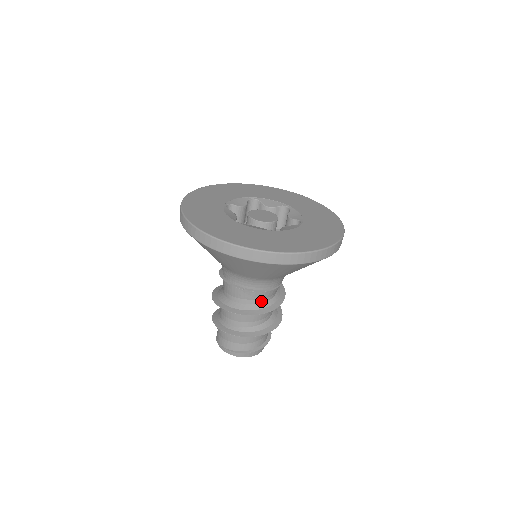
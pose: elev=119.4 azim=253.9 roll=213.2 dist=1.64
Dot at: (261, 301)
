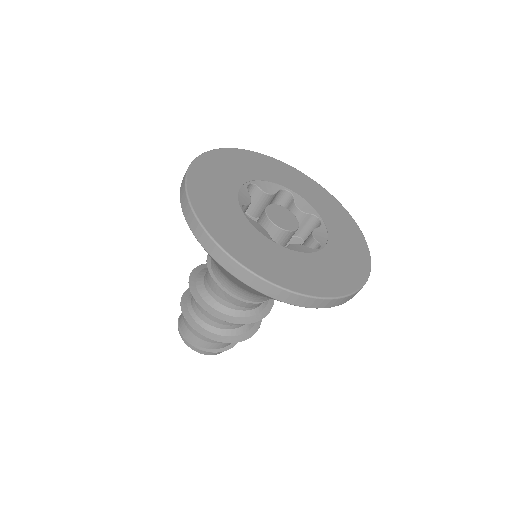
Dot at: (235, 307)
